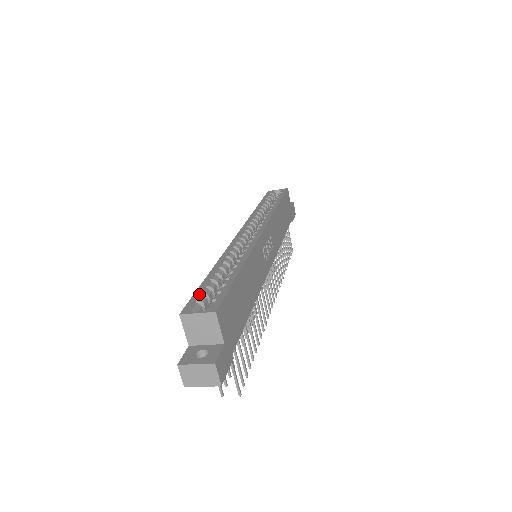
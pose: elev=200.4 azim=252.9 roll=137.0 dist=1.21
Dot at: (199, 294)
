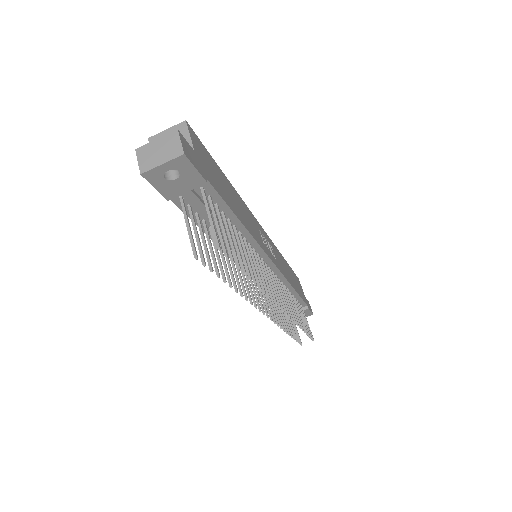
Dot at: occluded
